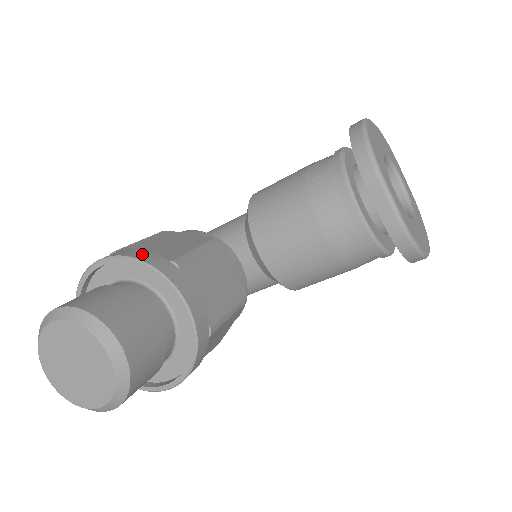
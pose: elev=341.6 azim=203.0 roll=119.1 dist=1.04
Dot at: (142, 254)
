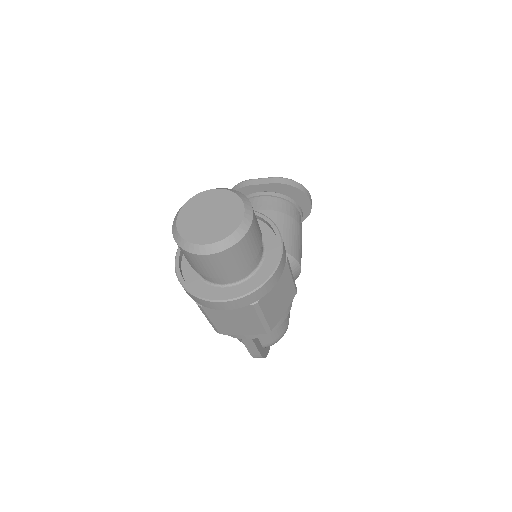
Dot at: occluded
